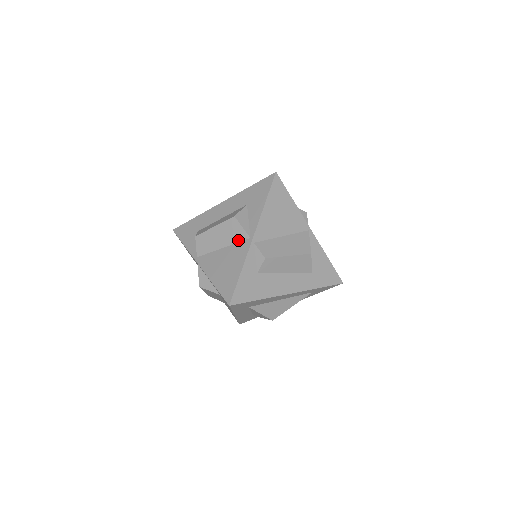
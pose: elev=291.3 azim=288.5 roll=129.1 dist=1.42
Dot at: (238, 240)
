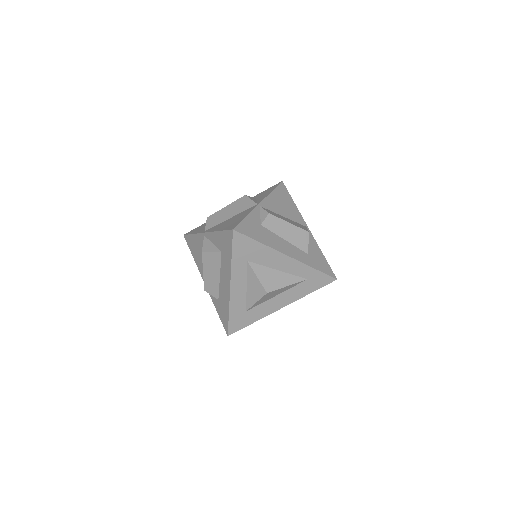
Dot at: (246, 208)
